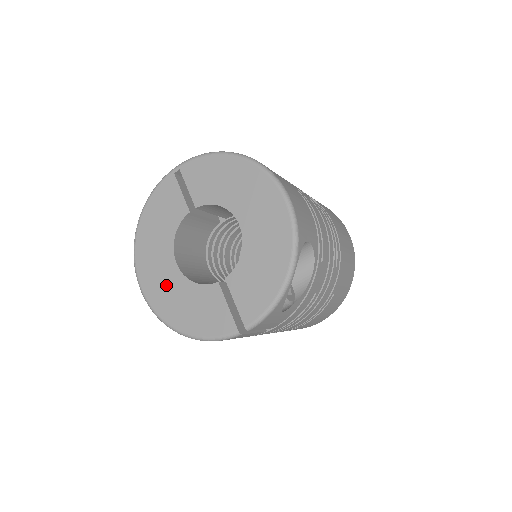
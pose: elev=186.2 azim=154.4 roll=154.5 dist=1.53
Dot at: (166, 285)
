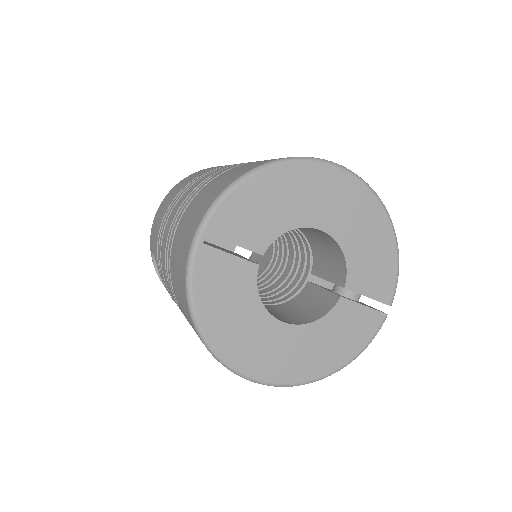
Dot at: (291, 351)
